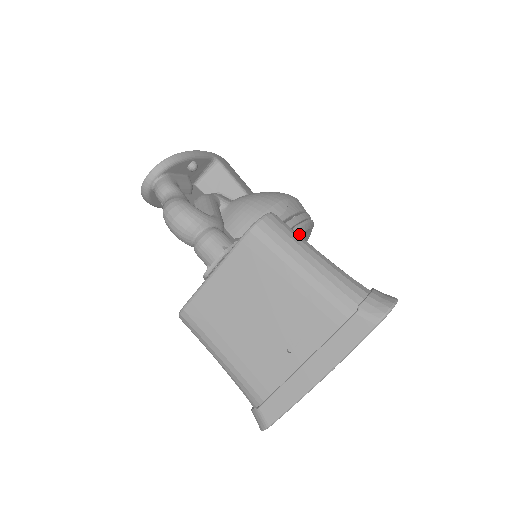
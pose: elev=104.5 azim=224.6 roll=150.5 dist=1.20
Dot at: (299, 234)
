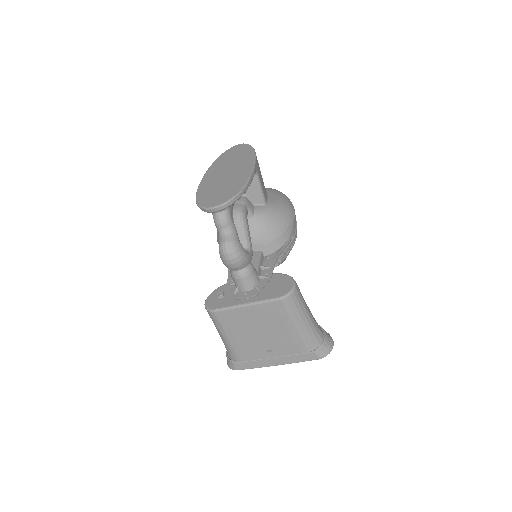
Dot at: occluded
